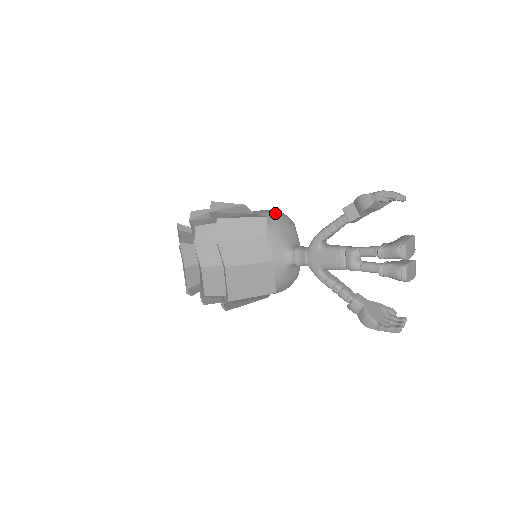
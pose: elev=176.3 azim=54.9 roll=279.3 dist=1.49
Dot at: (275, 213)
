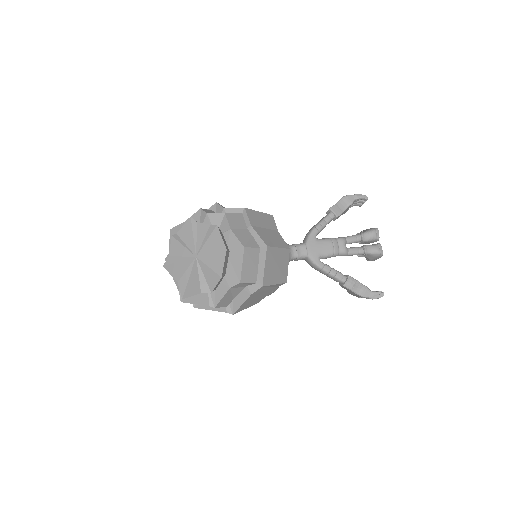
Dot at: occluded
